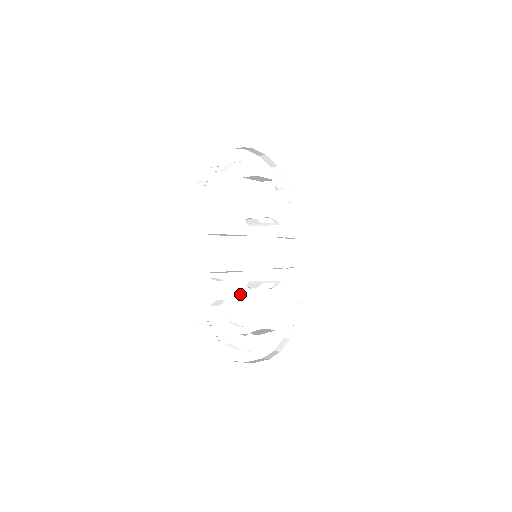
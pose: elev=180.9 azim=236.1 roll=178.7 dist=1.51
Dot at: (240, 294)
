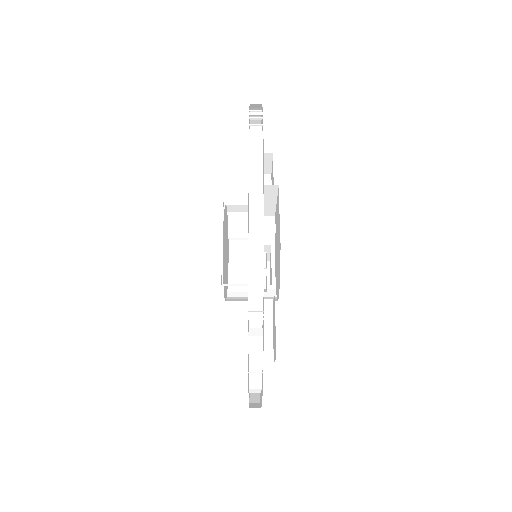
Dot at: occluded
